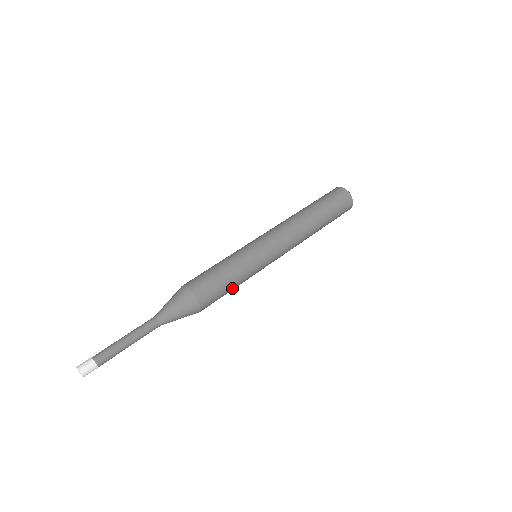
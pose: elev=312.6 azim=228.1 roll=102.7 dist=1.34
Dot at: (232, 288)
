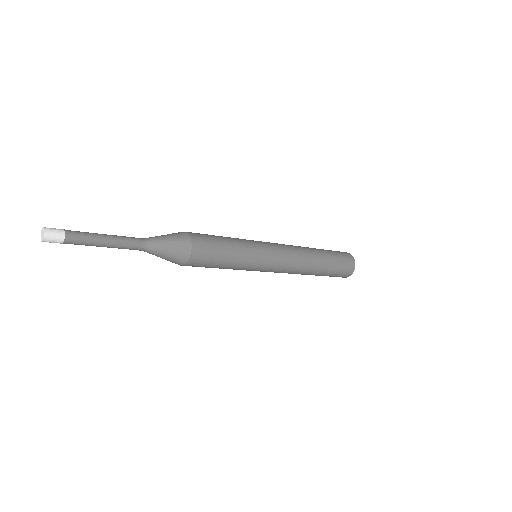
Dot at: (228, 246)
